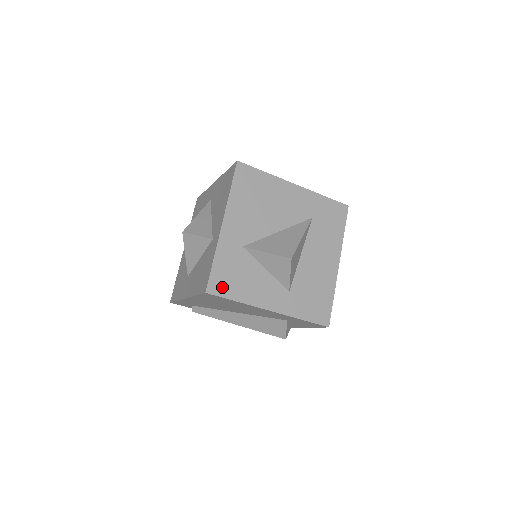
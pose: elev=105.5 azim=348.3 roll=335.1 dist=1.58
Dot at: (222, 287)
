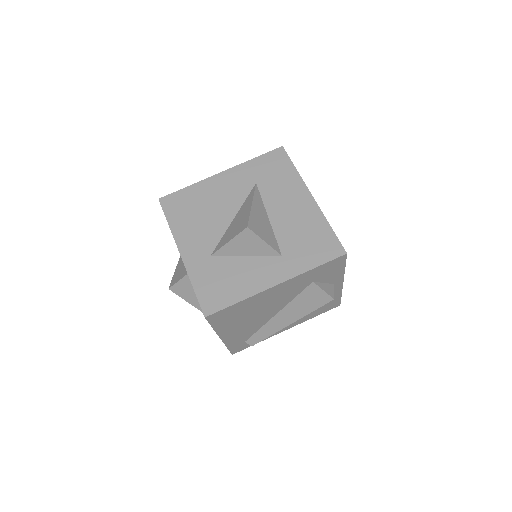
Dot at: (216, 301)
